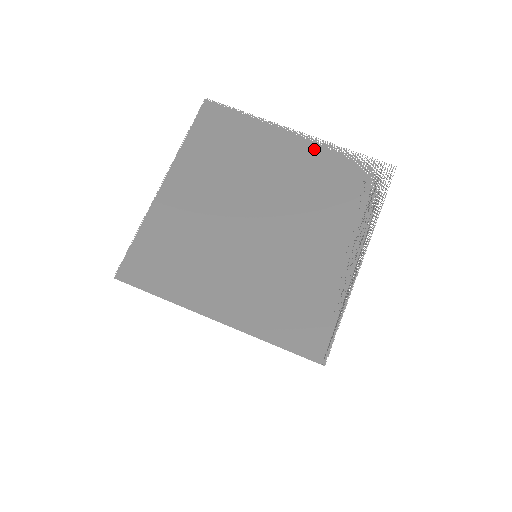
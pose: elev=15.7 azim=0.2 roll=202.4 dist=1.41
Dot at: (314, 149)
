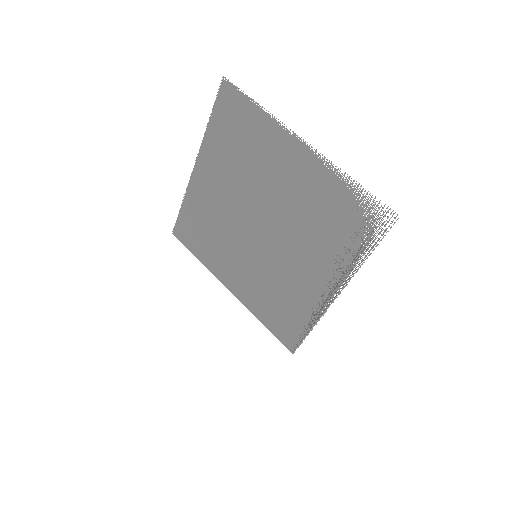
Dot at: (316, 167)
